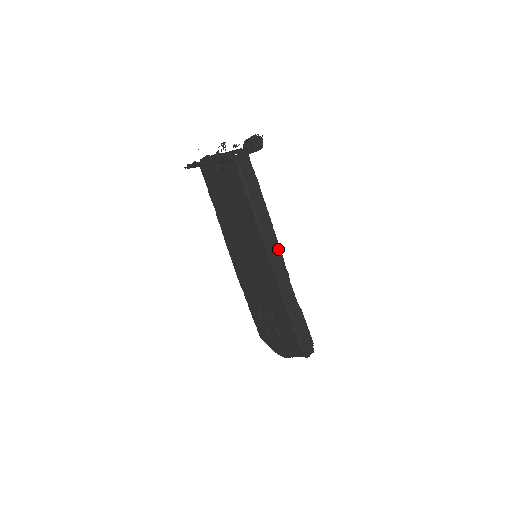
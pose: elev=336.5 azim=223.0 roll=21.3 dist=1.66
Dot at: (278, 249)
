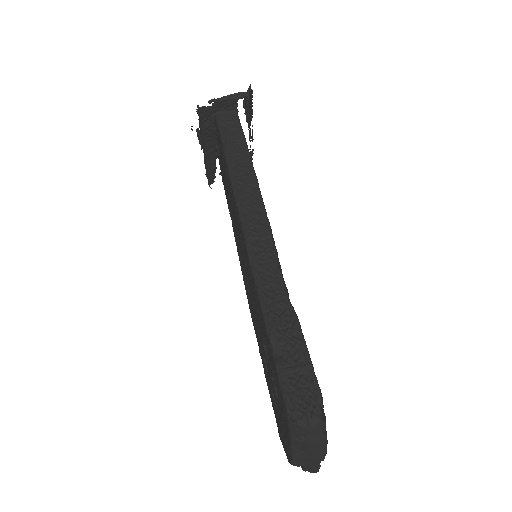
Dot at: (262, 213)
